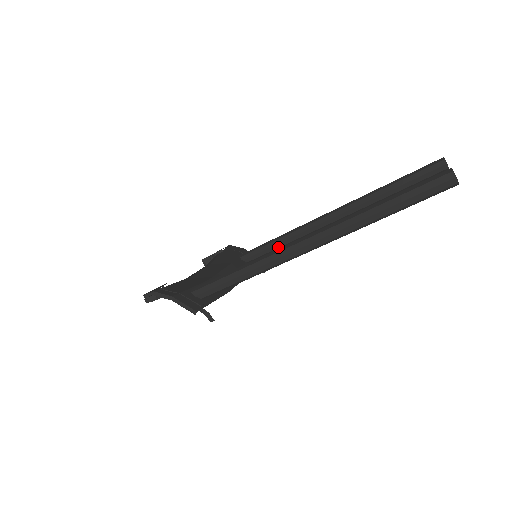
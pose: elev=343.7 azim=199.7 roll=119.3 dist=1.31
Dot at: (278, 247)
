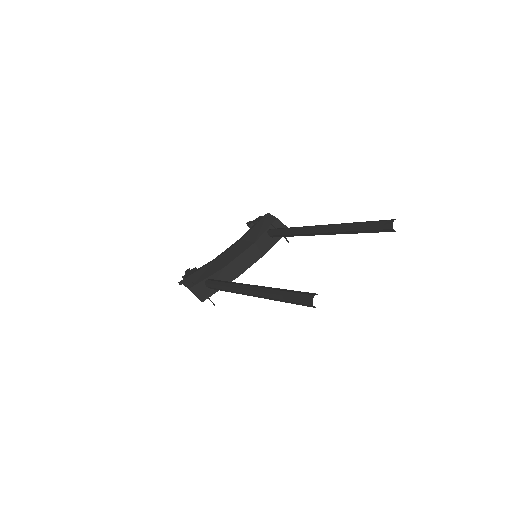
Dot at: (288, 236)
